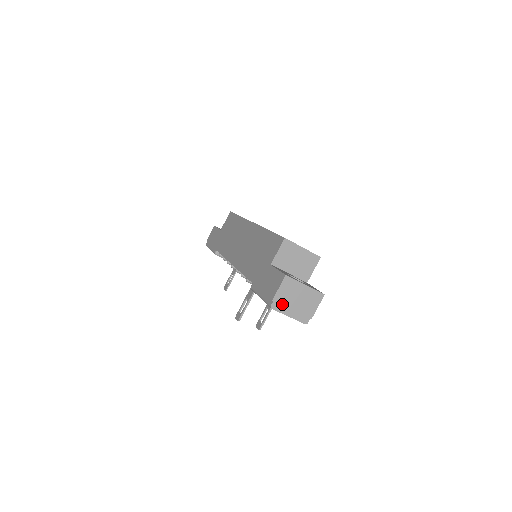
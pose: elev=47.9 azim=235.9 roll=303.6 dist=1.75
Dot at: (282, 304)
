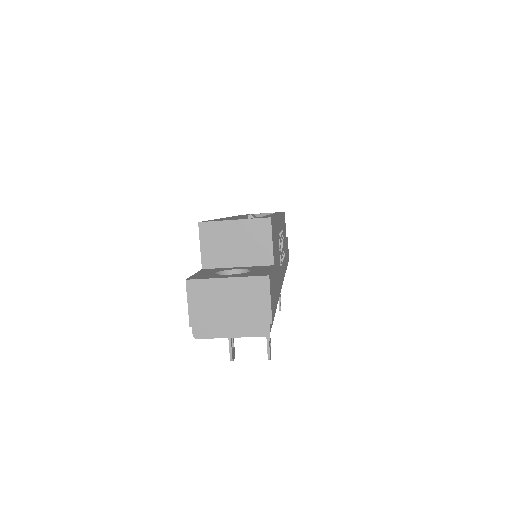
Dot at: (208, 324)
